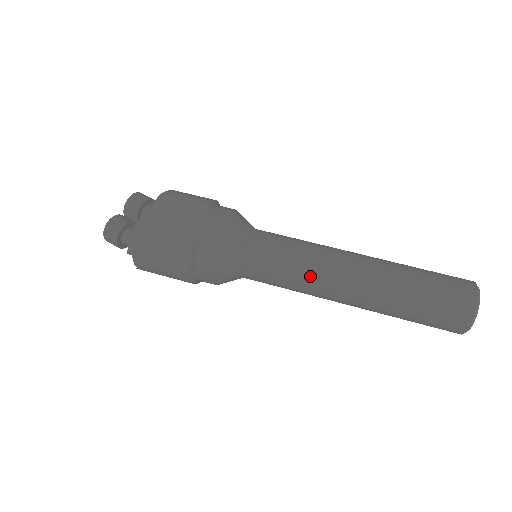
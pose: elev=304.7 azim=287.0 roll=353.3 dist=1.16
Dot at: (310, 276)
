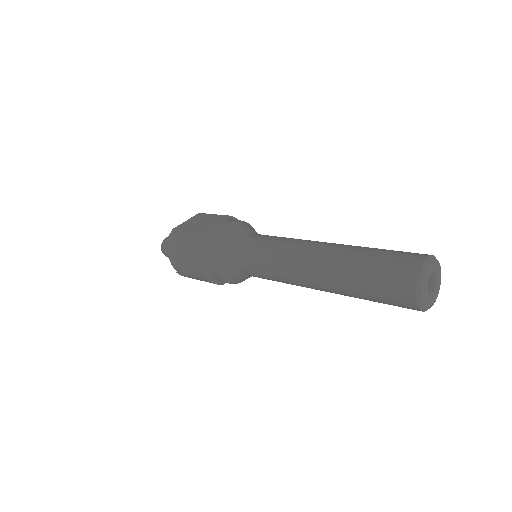
Dot at: (282, 257)
